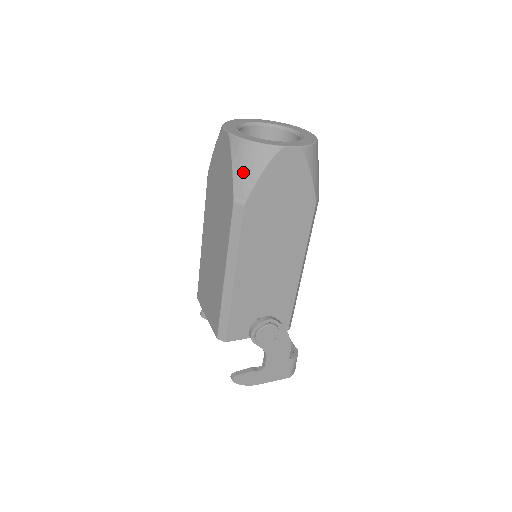
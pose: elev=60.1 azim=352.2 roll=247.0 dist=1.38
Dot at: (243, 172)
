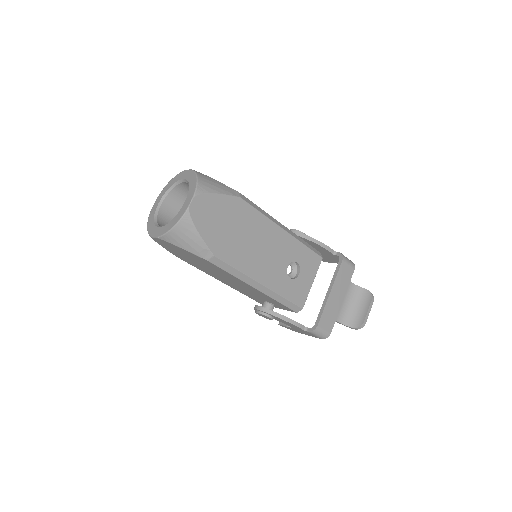
Dot at: occluded
